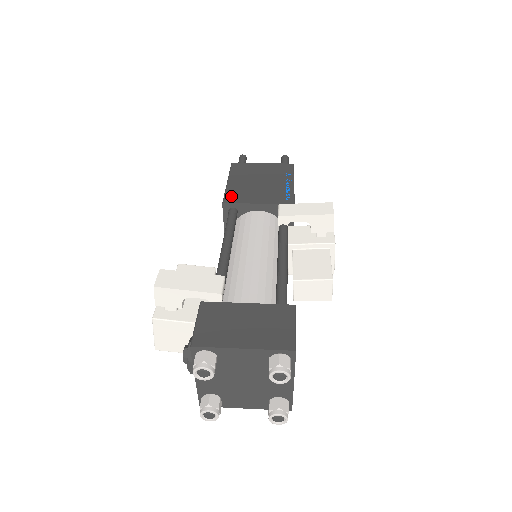
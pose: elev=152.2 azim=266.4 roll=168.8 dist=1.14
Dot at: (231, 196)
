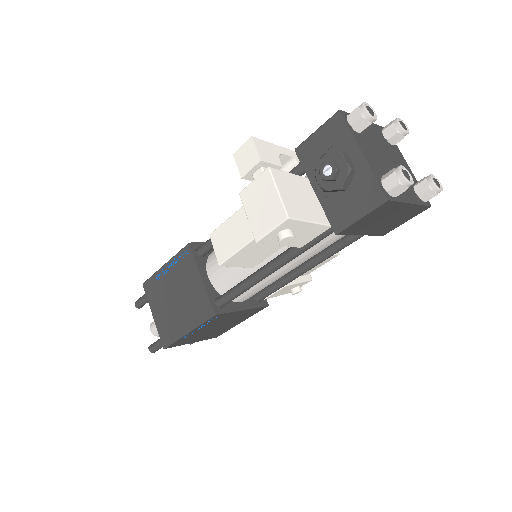
Dot at: occluded
